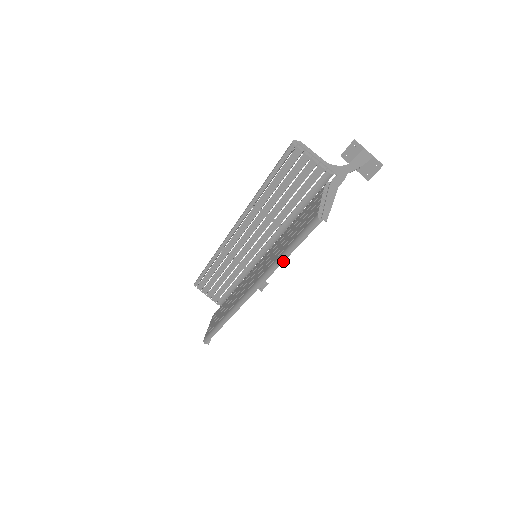
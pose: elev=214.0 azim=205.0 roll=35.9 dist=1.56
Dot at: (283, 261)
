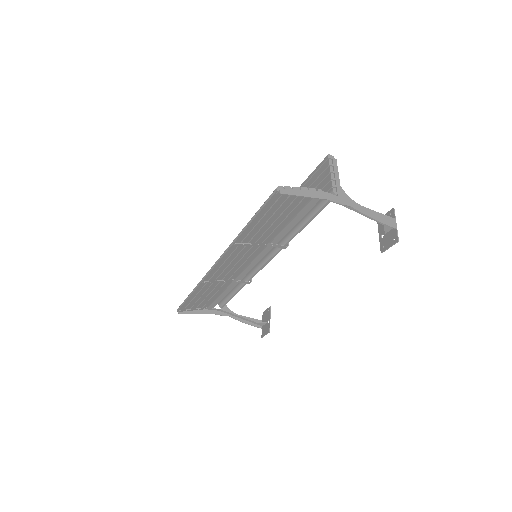
Dot at: (244, 230)
